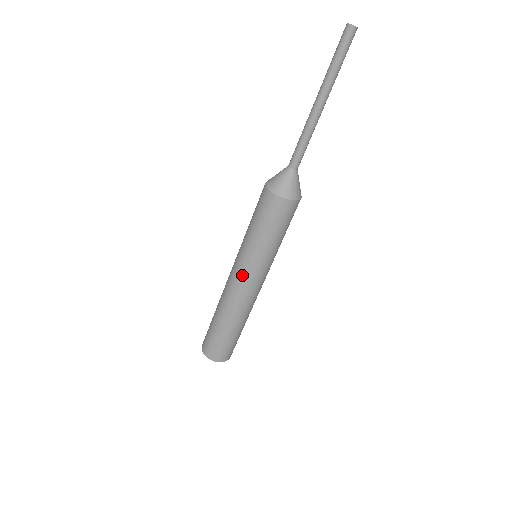
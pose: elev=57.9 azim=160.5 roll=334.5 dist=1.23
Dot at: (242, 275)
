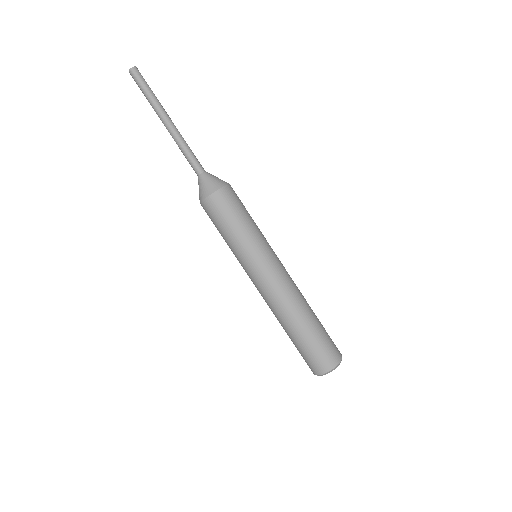
Dot at: (259, 276)
